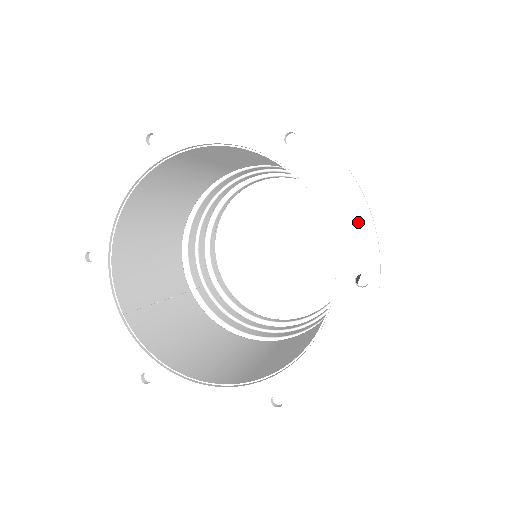
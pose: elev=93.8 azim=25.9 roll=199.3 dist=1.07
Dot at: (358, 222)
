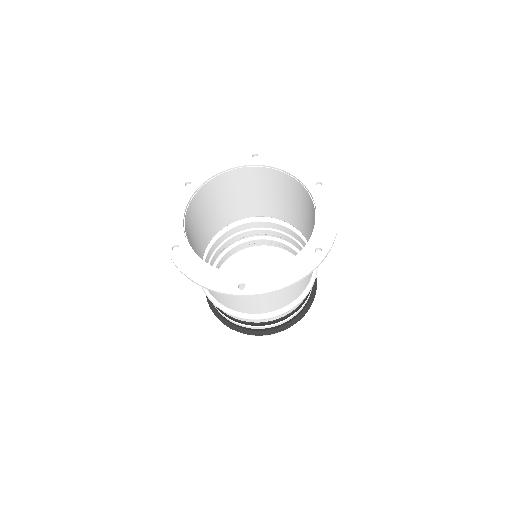
Dot at: (302, 167)
